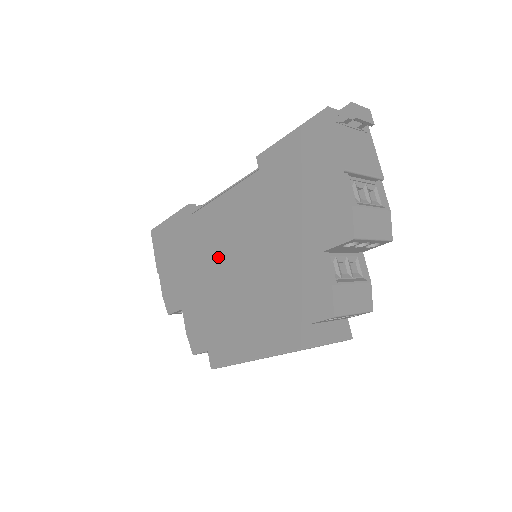
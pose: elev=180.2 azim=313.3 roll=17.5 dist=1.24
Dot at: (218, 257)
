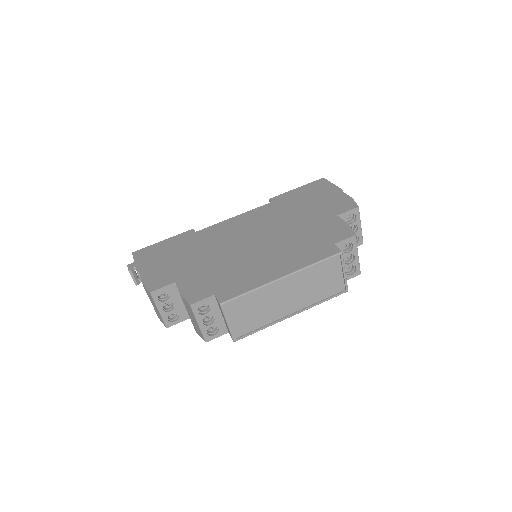
Dot at: (230, 242)
